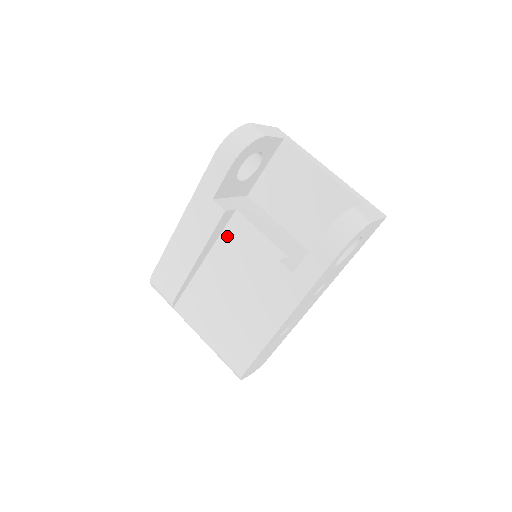
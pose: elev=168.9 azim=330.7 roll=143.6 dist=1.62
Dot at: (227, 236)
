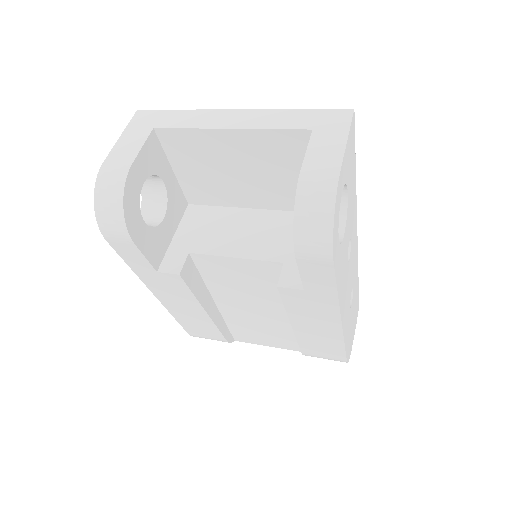
Dot at: (209, 276)
